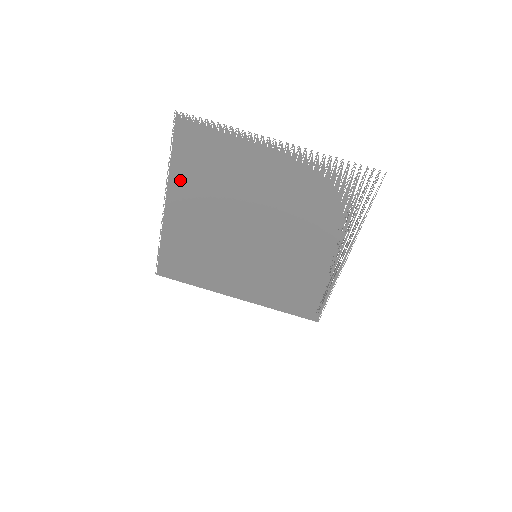
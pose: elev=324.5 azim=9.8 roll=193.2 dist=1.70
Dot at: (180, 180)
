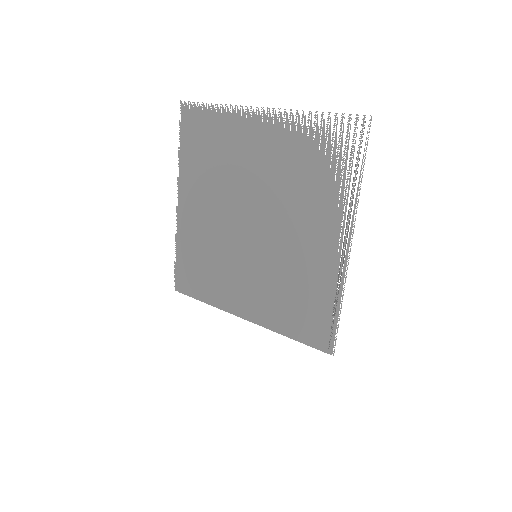
Dot at: (187, 173)
